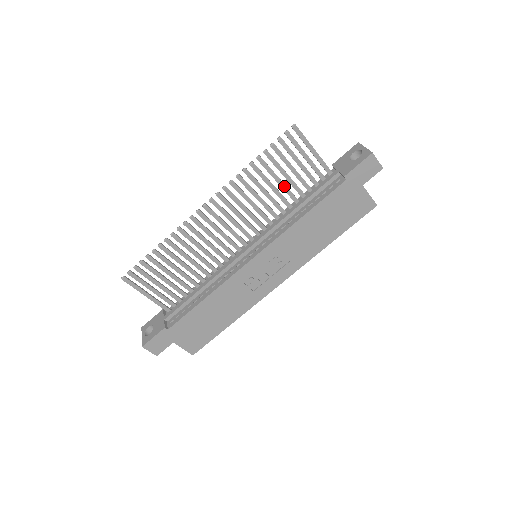
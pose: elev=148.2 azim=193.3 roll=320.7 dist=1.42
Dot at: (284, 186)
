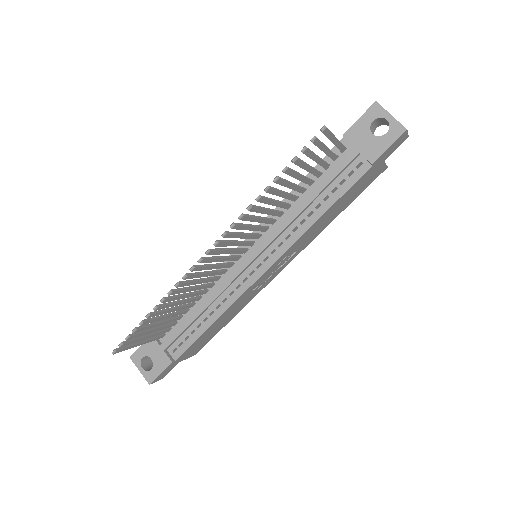
Dot at: (295, 187)
